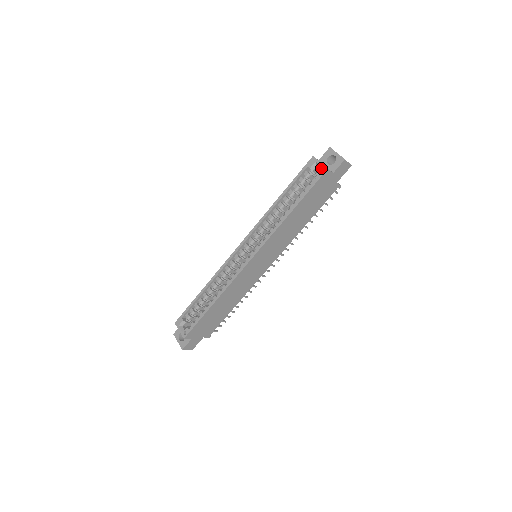
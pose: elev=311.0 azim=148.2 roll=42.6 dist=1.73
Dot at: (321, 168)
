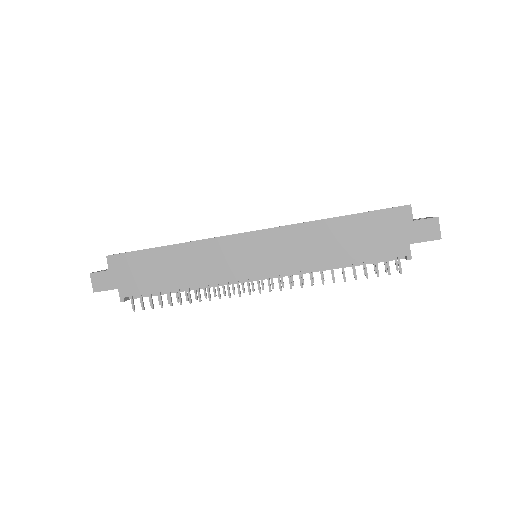
Dot at: occluded
